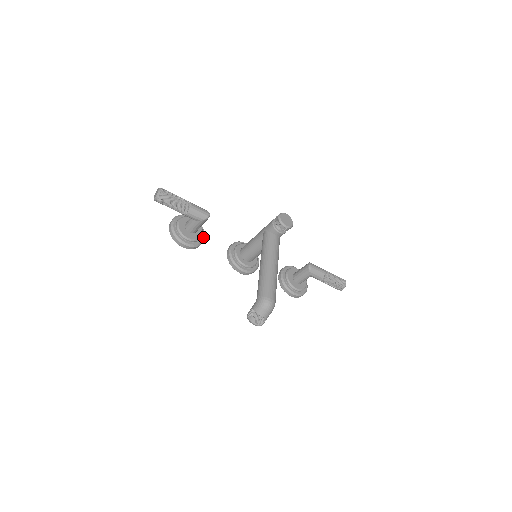
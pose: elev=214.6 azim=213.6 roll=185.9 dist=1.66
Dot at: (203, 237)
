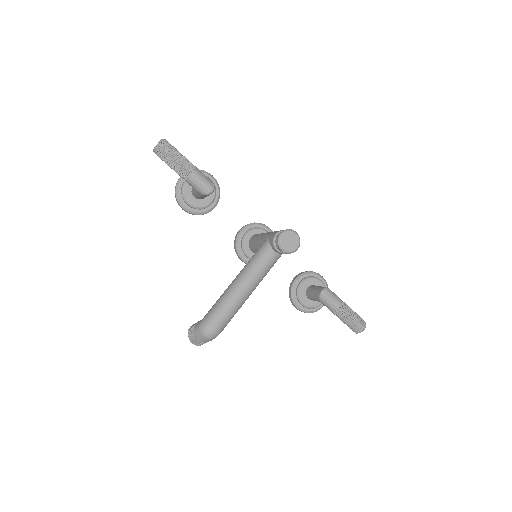
Dot at: (212, 206)
